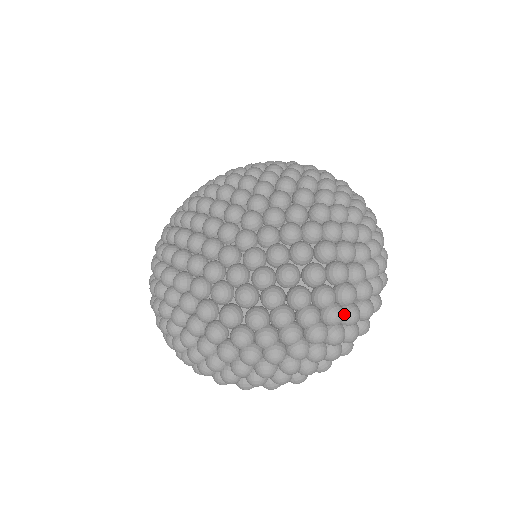
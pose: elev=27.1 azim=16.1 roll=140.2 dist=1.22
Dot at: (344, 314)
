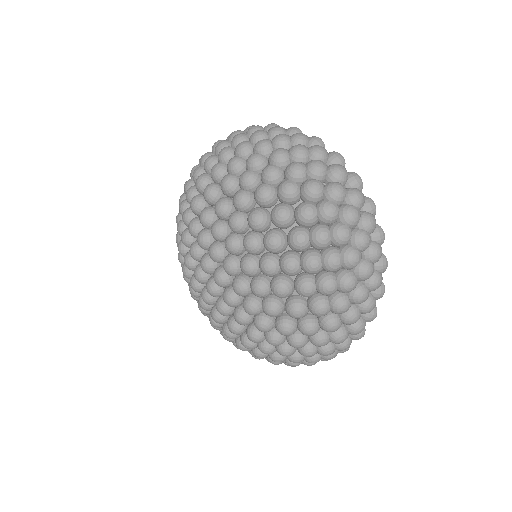
Dot at: (329, 339)
